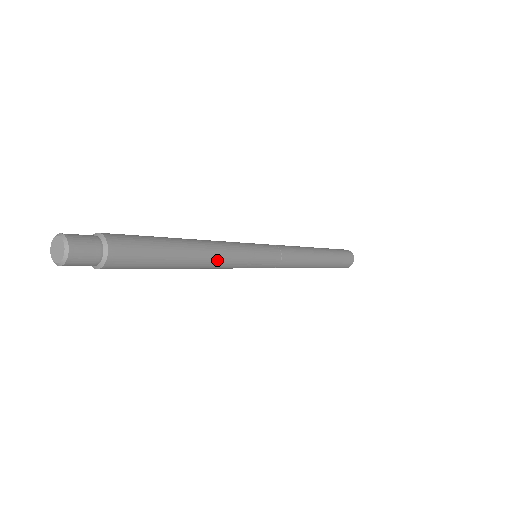
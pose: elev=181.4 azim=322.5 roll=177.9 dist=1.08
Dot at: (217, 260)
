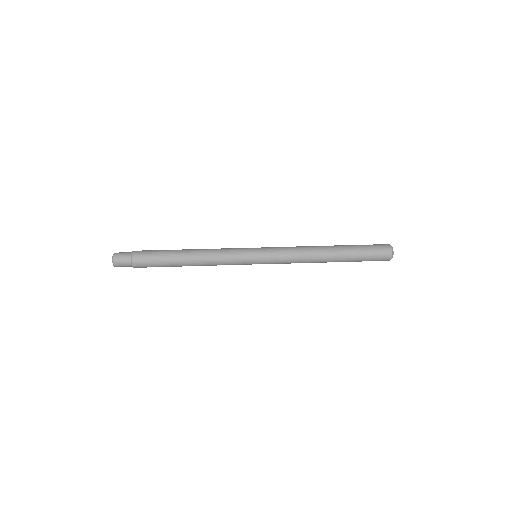
Dot at: (209, 265)
